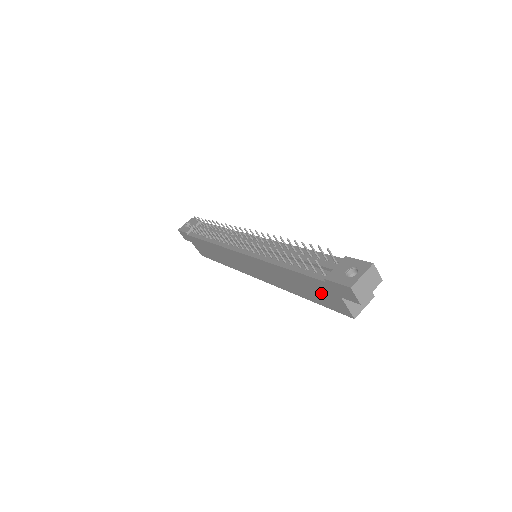
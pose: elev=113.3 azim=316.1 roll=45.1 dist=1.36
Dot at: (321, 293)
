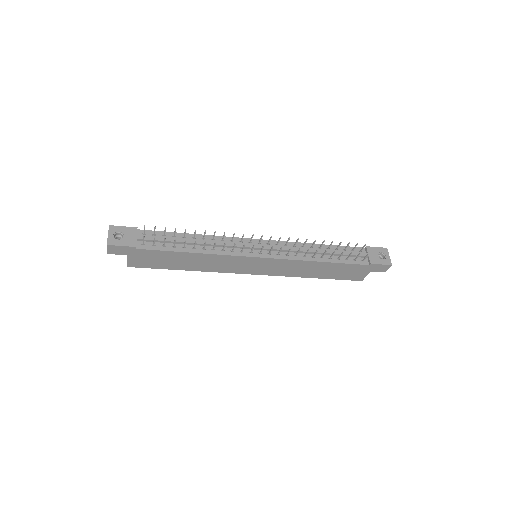
Dot at: (349, 272)
